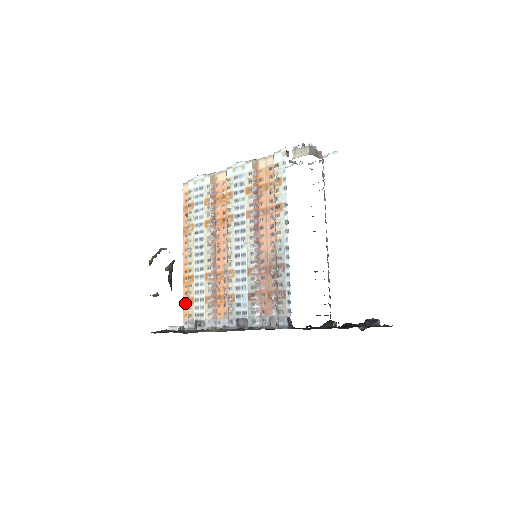
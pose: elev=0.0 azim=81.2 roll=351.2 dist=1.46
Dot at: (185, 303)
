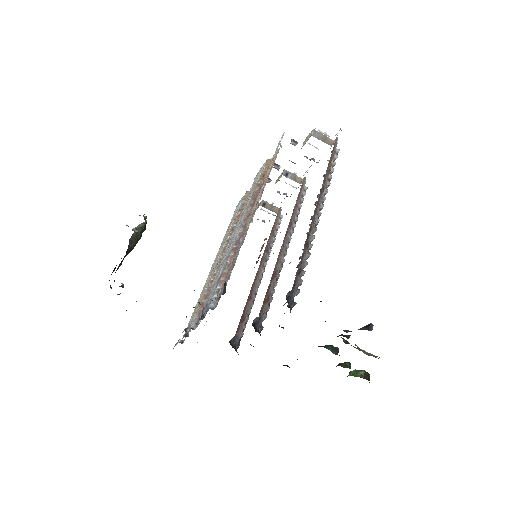
Dot at: occluded
